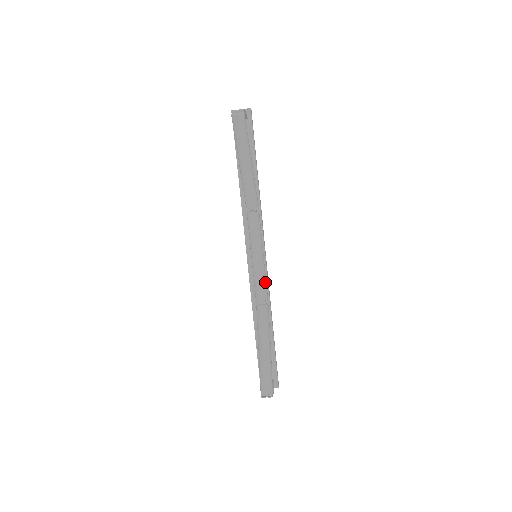
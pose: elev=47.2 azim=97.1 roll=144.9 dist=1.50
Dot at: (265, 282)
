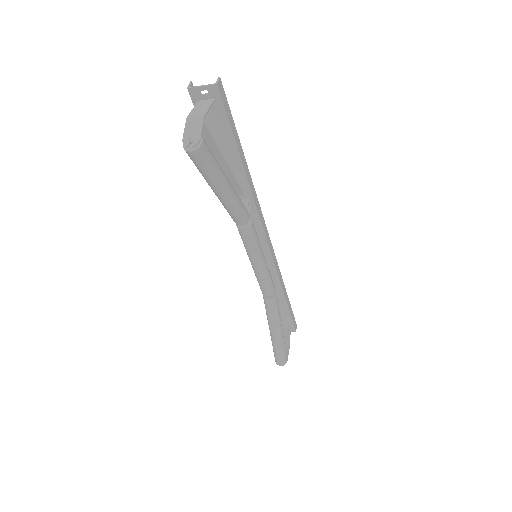
Dot at: (270, 281)
